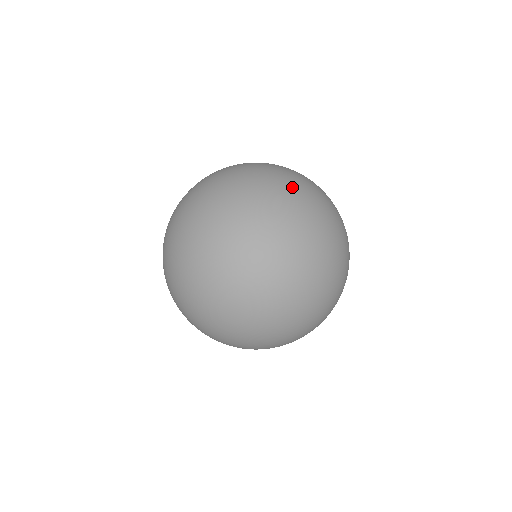
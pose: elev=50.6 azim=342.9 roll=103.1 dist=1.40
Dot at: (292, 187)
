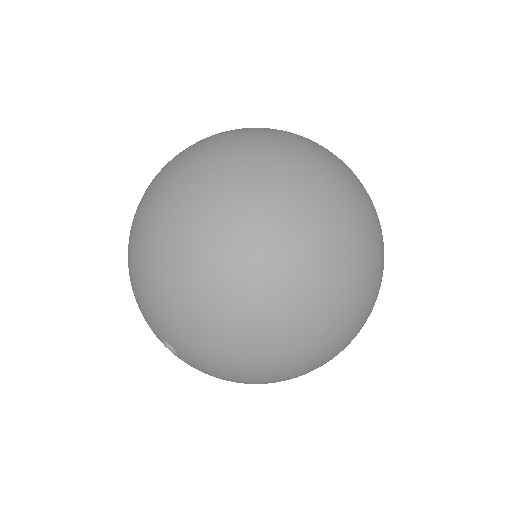
Dot at: occluded
